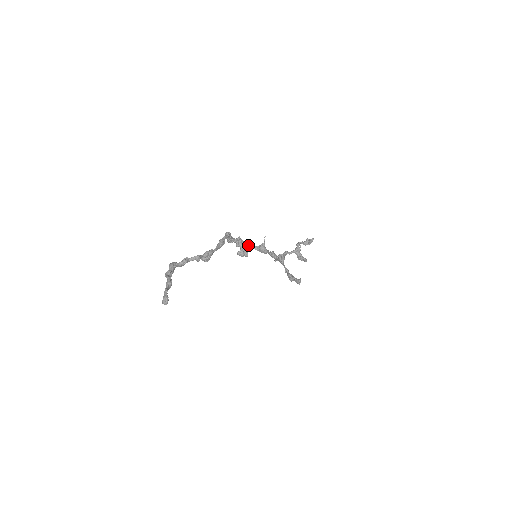
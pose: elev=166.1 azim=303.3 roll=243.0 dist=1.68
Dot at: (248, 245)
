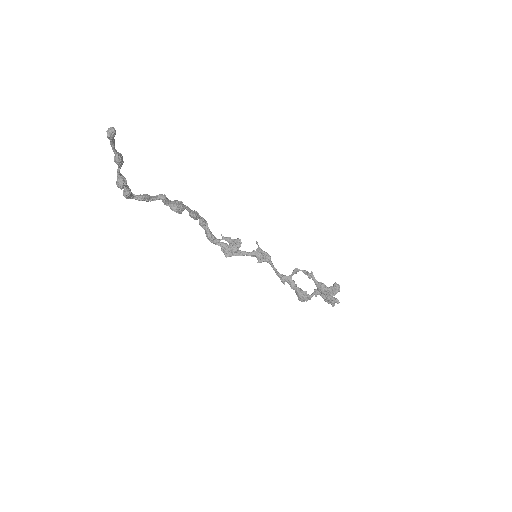
Dot at: (240, 251)
